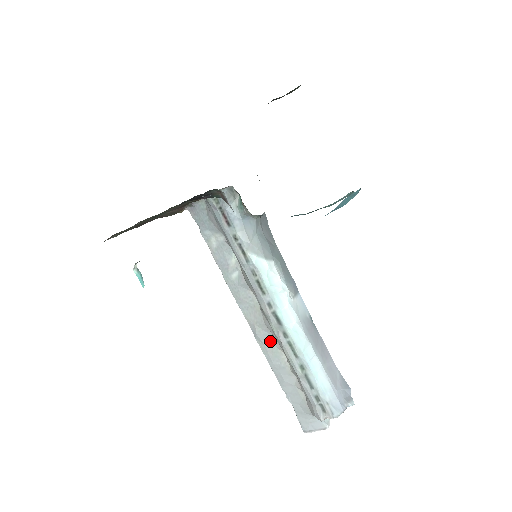
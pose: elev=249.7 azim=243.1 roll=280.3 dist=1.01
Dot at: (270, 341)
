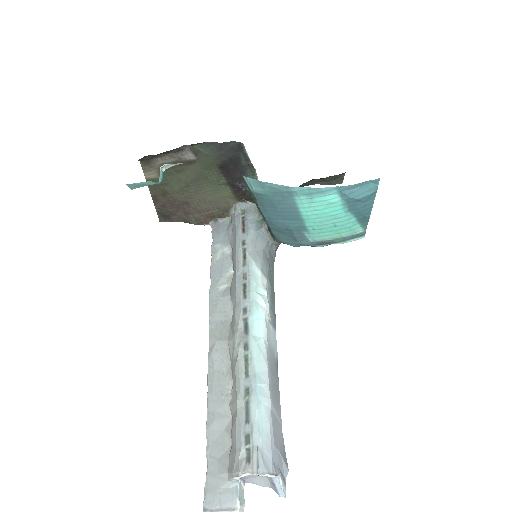
Dot at: (223, 364)
